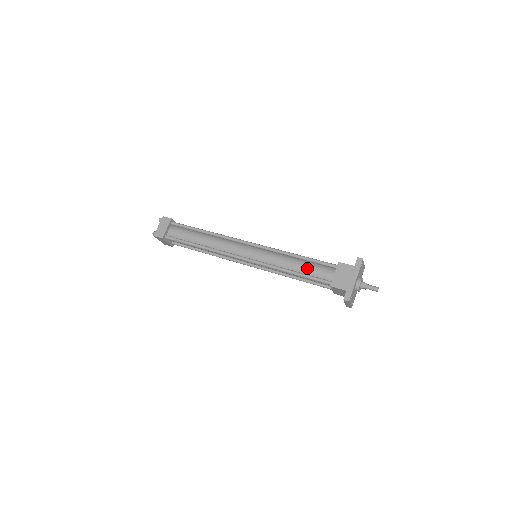
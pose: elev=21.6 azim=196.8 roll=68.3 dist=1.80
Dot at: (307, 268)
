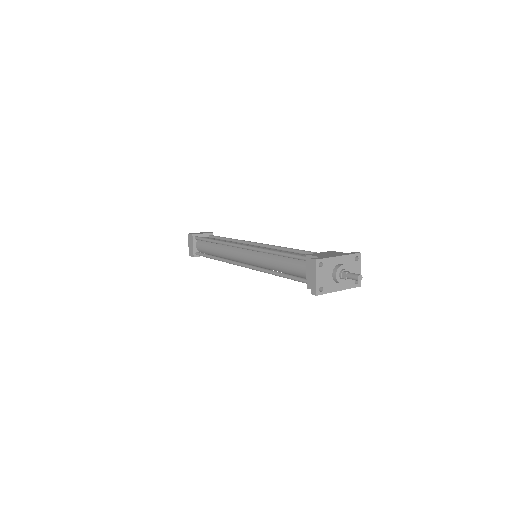
Dot at: (296, 253)
